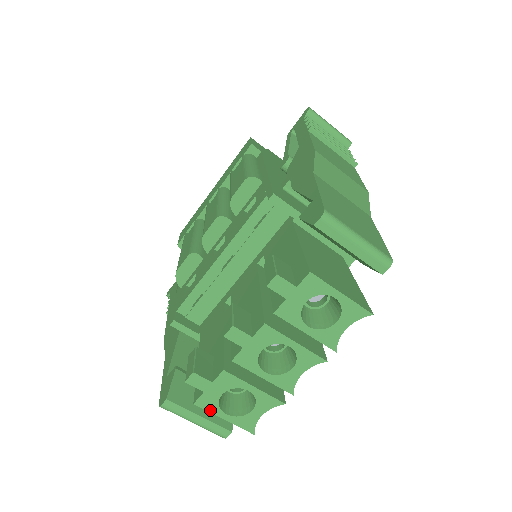
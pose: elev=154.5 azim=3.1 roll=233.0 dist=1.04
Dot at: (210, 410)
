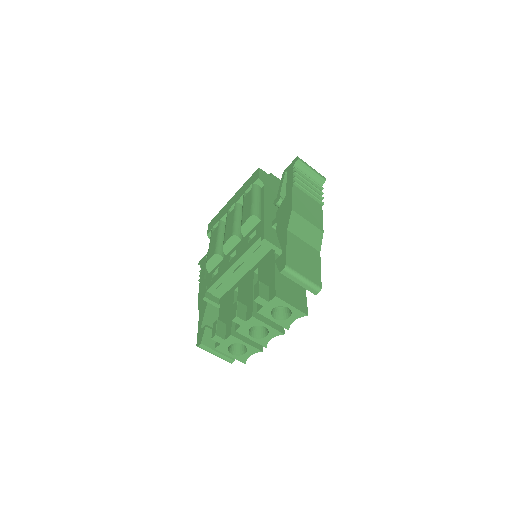
Dot at: (223, 352)
